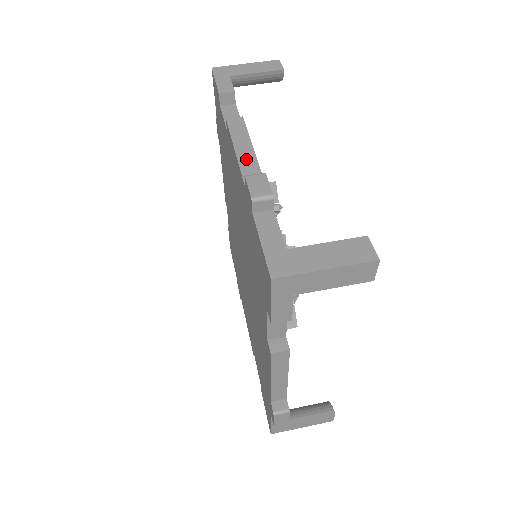
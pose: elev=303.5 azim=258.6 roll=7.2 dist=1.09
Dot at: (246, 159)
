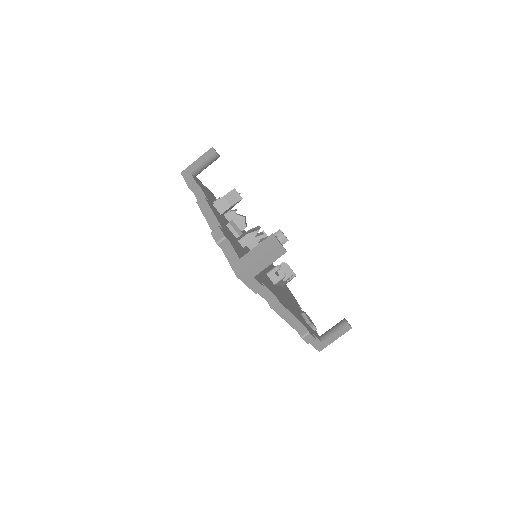
Dot at: (293, 322)
